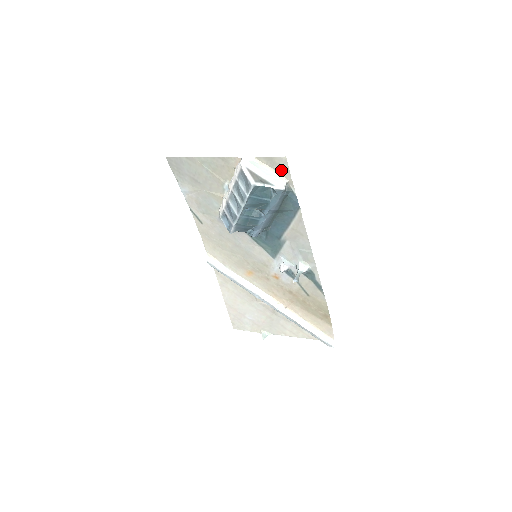
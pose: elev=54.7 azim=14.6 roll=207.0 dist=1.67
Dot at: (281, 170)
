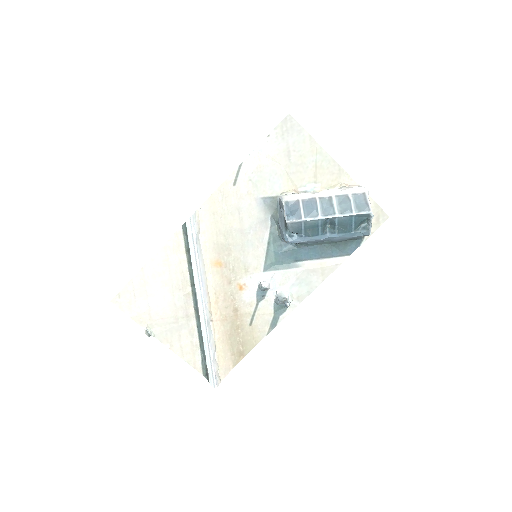
Dot at: (375, 221)
